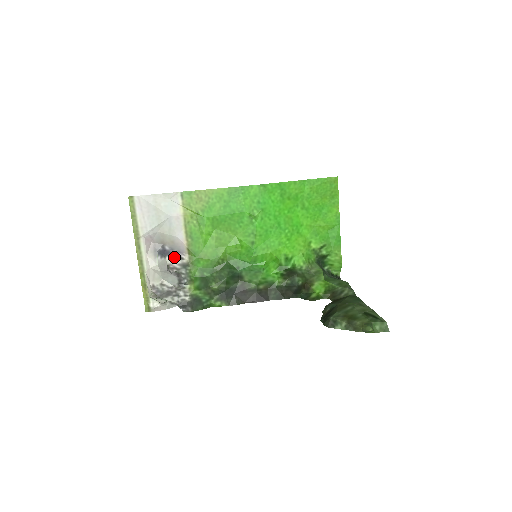
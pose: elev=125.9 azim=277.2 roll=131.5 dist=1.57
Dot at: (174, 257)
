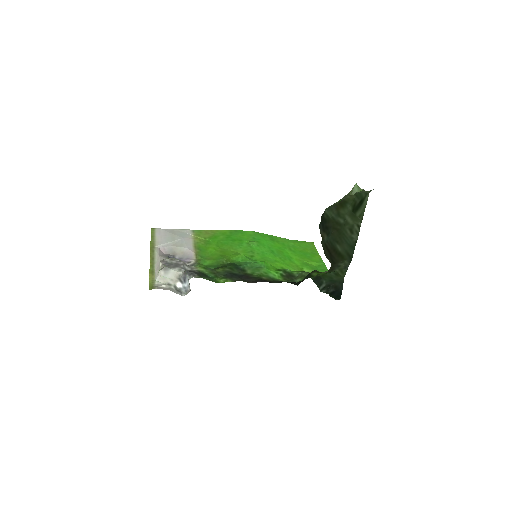
Dot at: occluded
